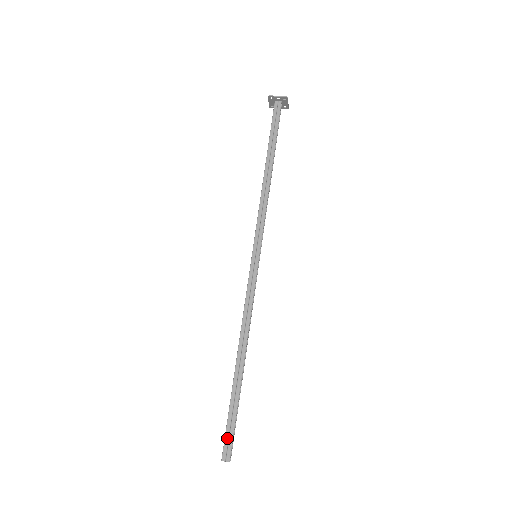
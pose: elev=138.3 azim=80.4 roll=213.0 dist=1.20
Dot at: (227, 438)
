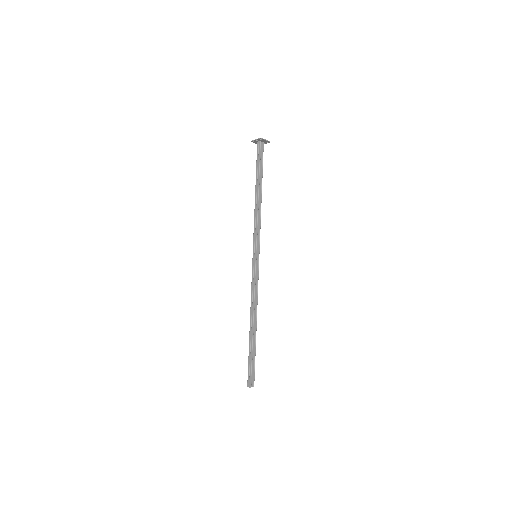
Dot at: (249, 373)
